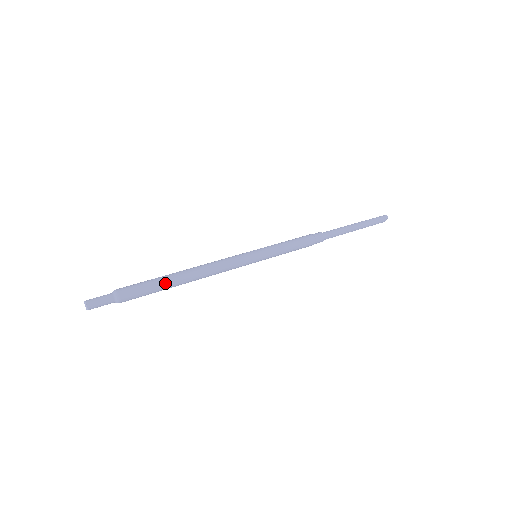
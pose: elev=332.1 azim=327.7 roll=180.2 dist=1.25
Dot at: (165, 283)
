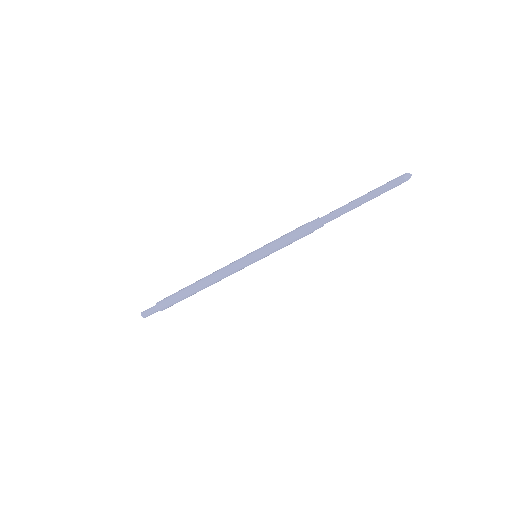
Dot at: (185, 294)
